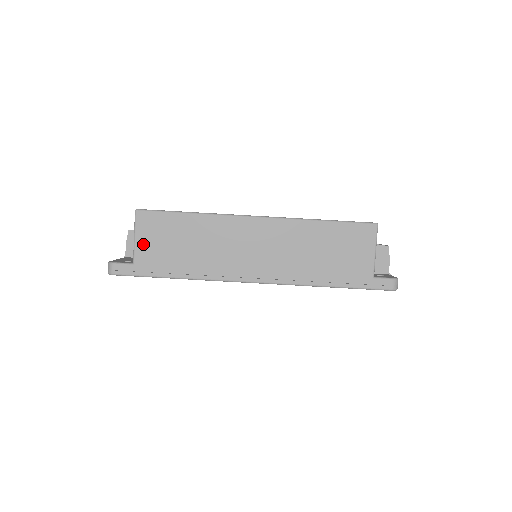
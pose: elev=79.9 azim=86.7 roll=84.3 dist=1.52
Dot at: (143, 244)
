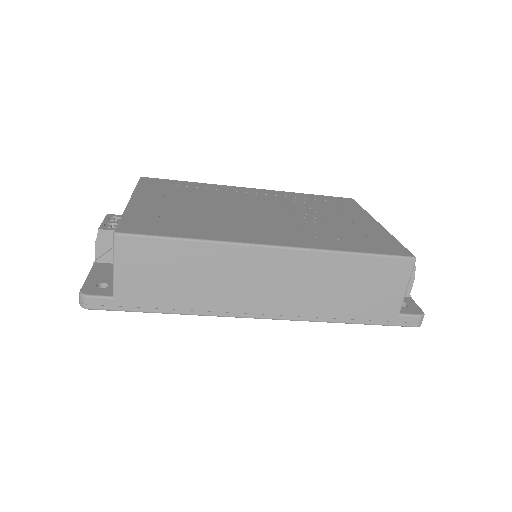
Dot at: (126, 275)
